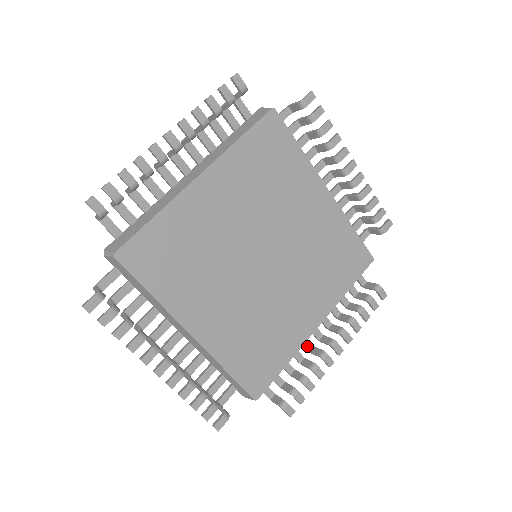
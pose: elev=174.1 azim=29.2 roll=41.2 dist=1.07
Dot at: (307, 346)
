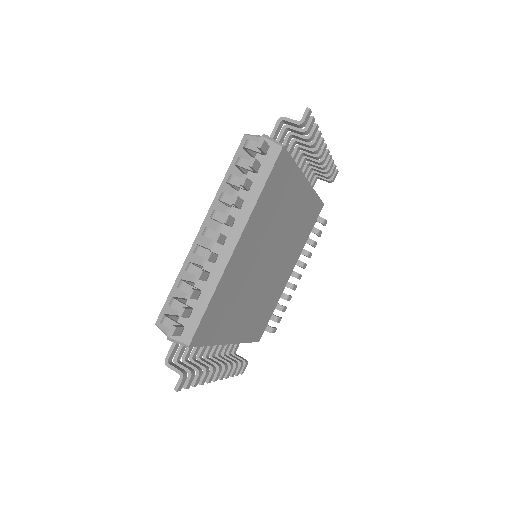
Dot at: occluded
